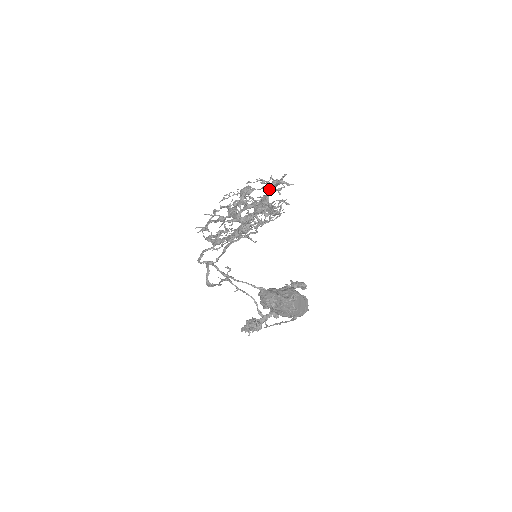
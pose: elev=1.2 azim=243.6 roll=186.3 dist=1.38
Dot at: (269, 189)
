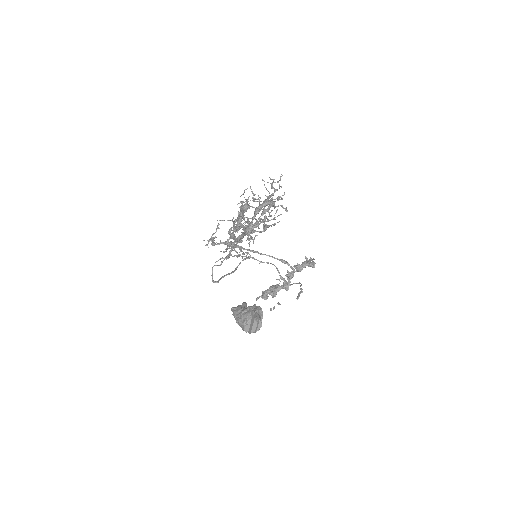
Dot at: (254, 215)
